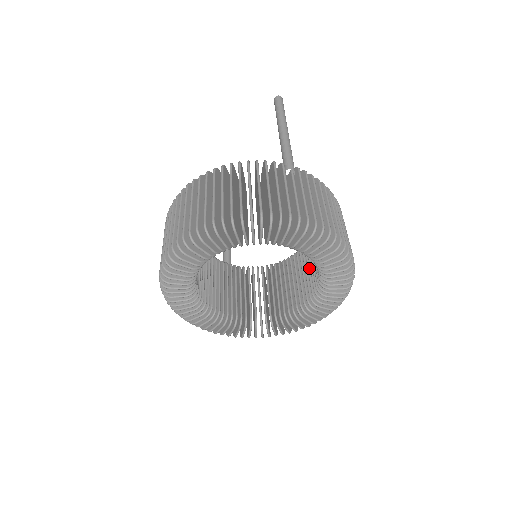
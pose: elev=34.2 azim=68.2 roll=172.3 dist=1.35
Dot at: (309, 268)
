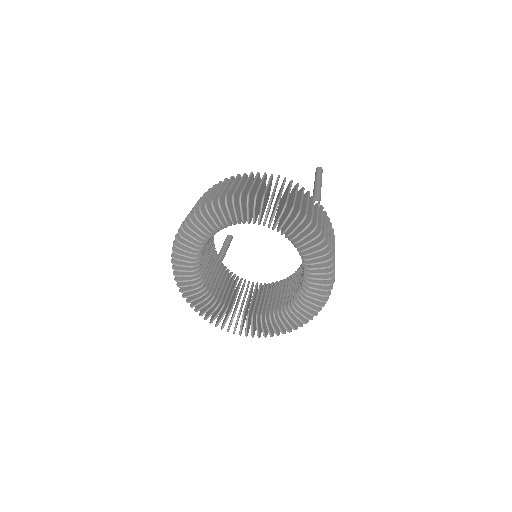
Dot at: (288, 290)
